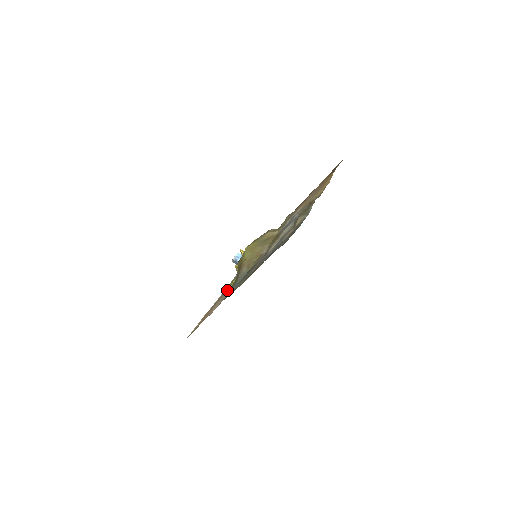
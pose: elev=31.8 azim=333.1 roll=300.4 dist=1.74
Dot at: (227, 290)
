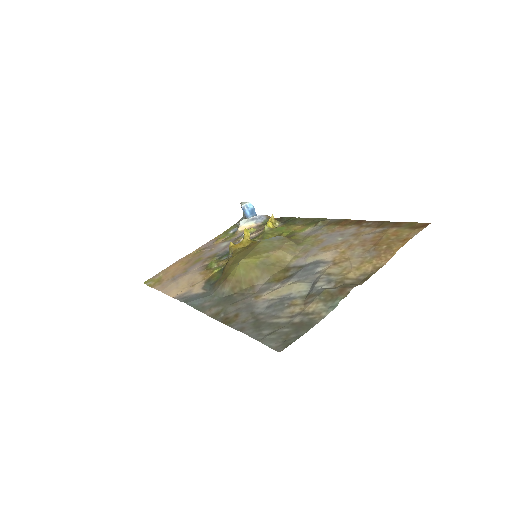
Dot at: (206, 270)
